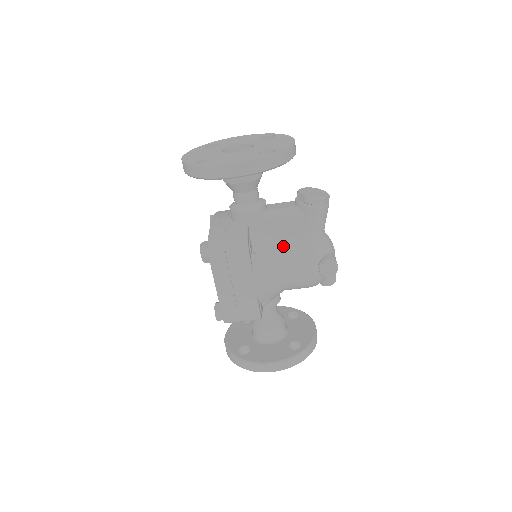
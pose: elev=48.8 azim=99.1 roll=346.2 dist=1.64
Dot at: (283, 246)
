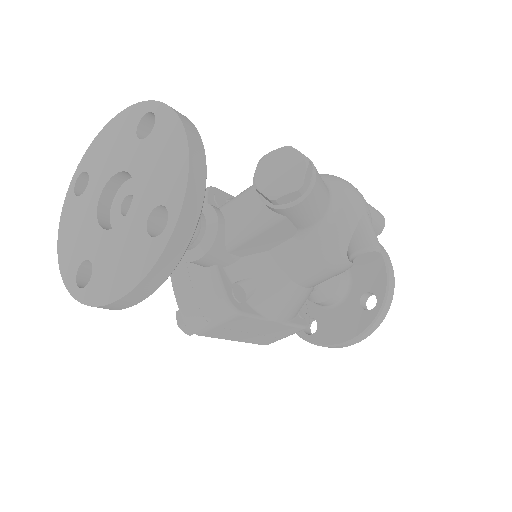
Dot at: (282, 259)
